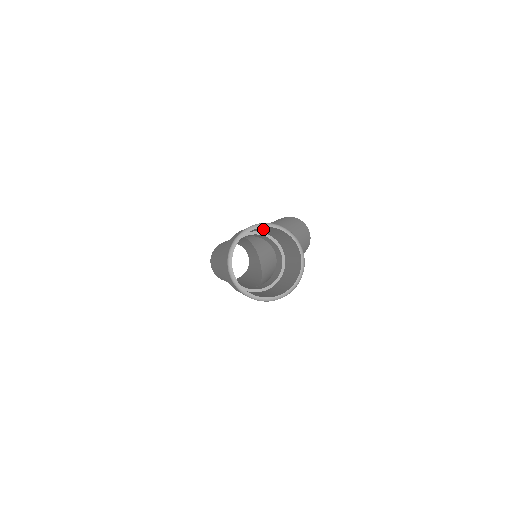
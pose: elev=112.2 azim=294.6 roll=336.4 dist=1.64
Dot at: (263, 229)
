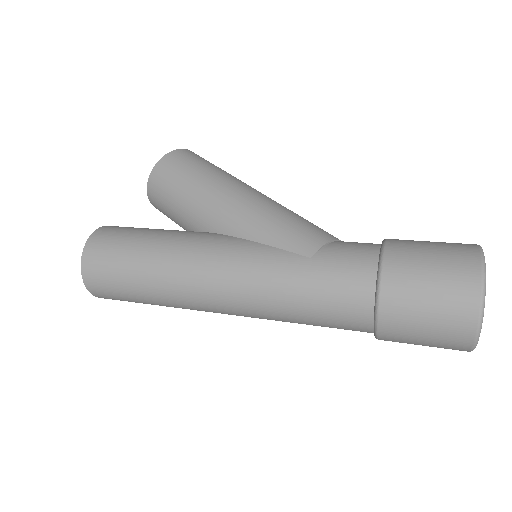
Dot at: (430, 254)
